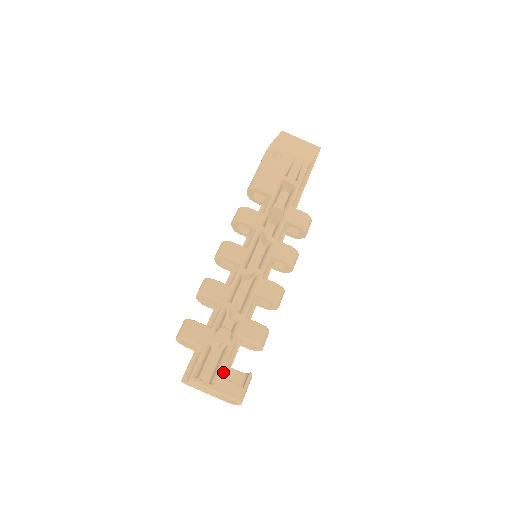
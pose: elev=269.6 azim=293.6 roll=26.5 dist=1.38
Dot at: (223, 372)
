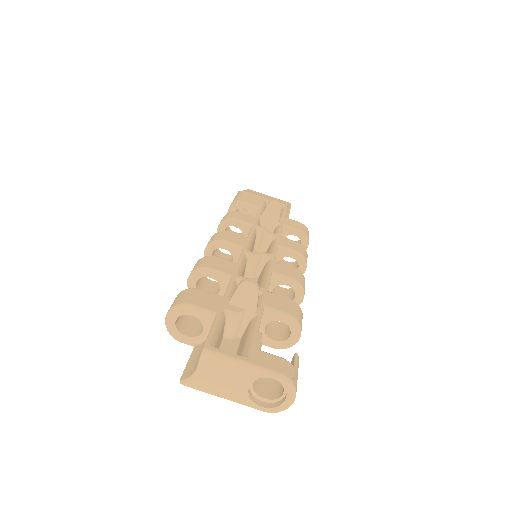
Dot at: (256, 343)
